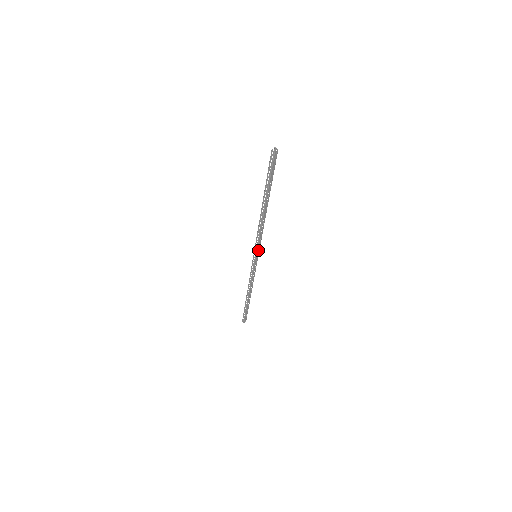
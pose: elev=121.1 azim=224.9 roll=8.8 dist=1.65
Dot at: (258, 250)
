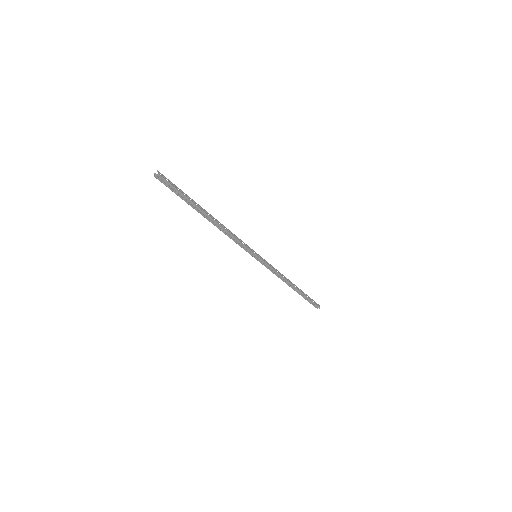
Dot at: occluded
